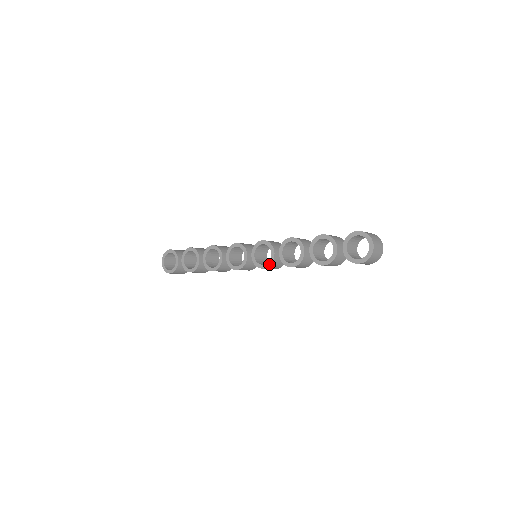
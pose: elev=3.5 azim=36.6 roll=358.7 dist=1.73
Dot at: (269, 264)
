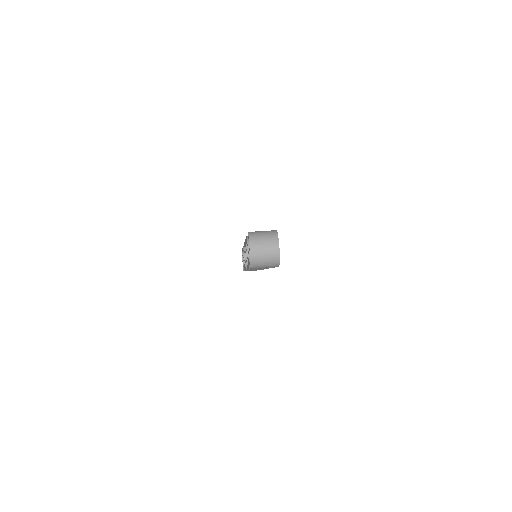
Dot at: (246, 266)
